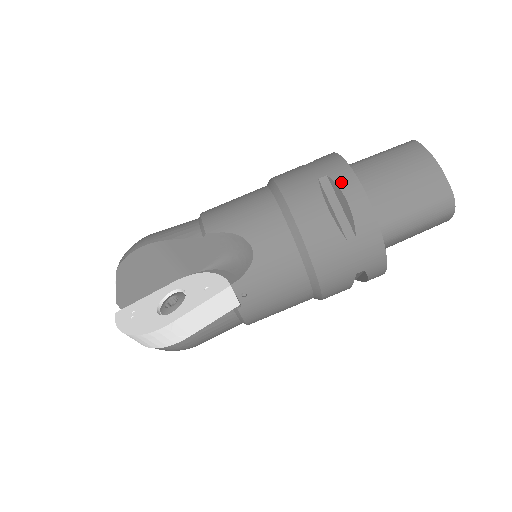
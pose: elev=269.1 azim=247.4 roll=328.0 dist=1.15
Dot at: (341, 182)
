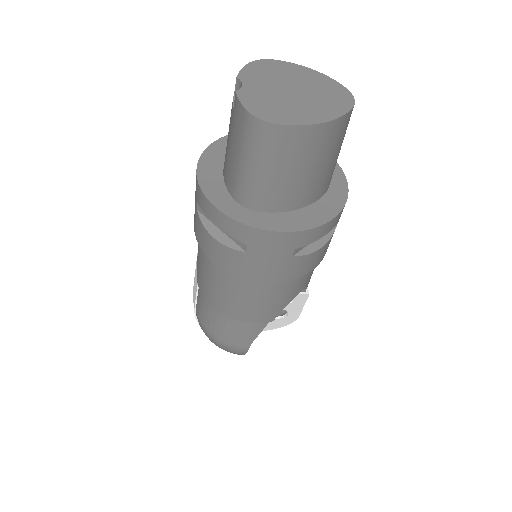
Dot at: (312, 240)
